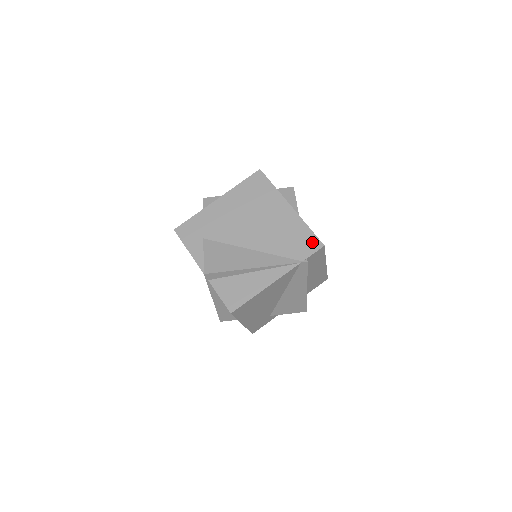
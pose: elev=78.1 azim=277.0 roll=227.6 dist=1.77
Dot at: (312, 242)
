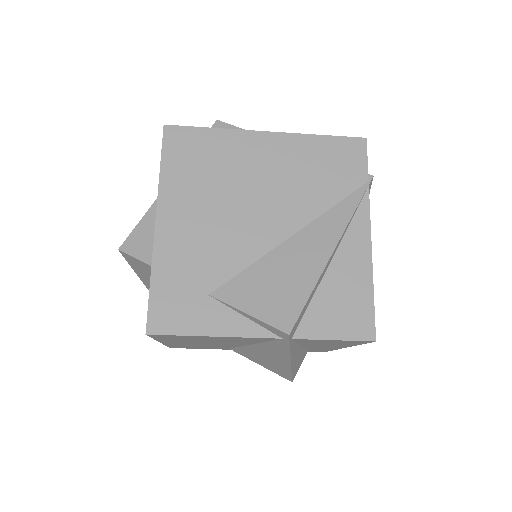
Dot at: (349, 148)
